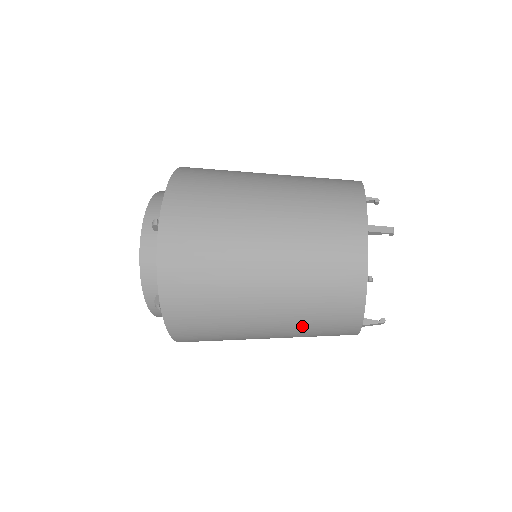
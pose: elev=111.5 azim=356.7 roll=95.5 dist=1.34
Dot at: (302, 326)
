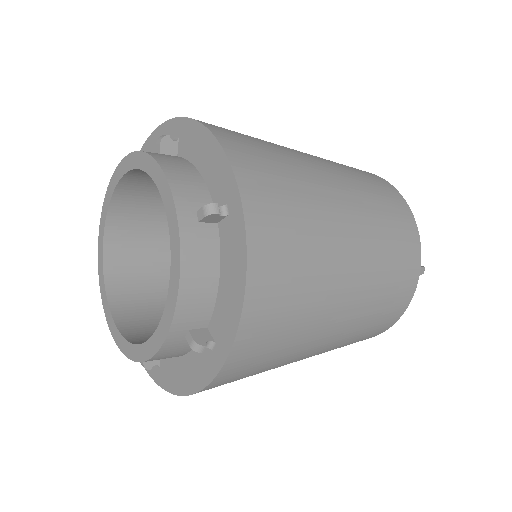
Dot at: (382, 244)
